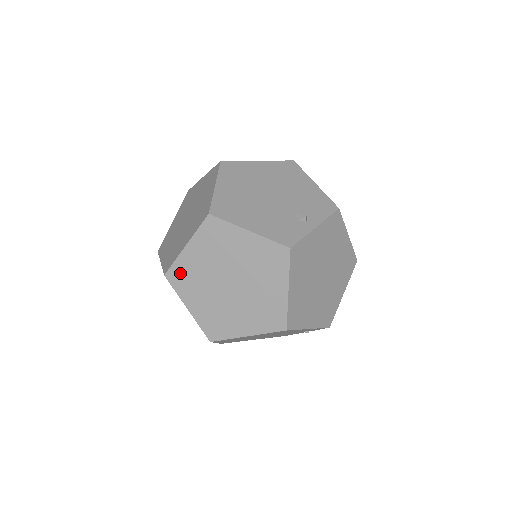
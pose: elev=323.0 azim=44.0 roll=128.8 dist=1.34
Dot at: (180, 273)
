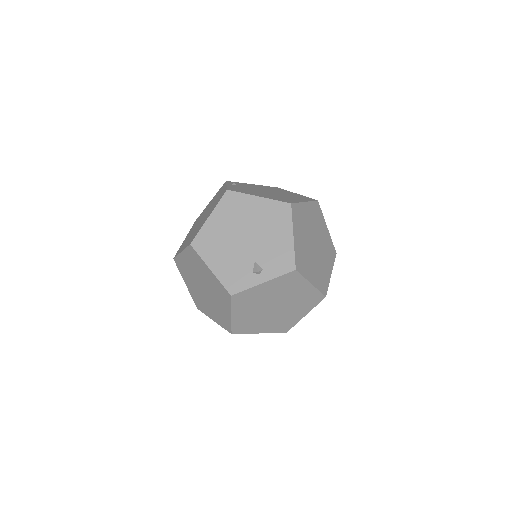
Dot at: (180, 264)
